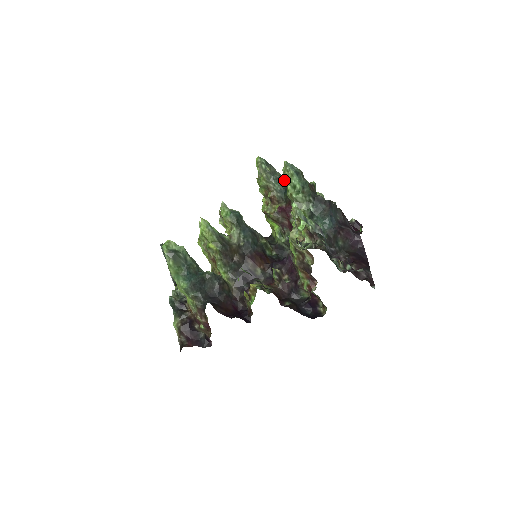
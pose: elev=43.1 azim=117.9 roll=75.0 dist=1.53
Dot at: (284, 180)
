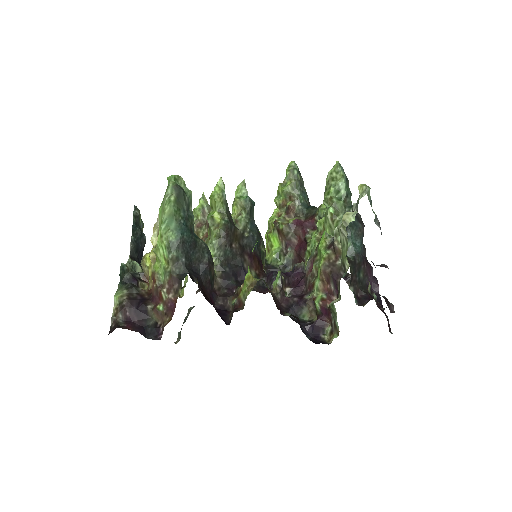
Dot at: (308, 198)
